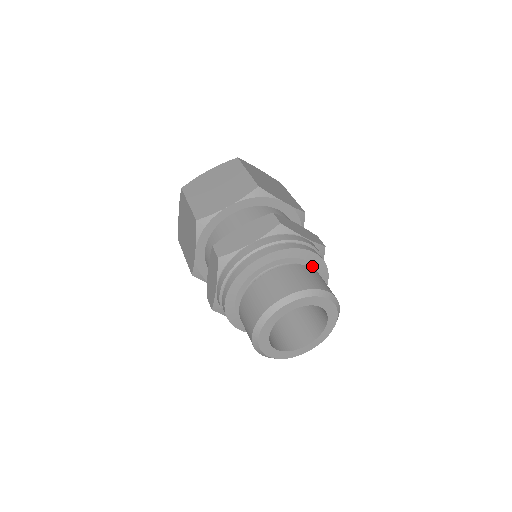
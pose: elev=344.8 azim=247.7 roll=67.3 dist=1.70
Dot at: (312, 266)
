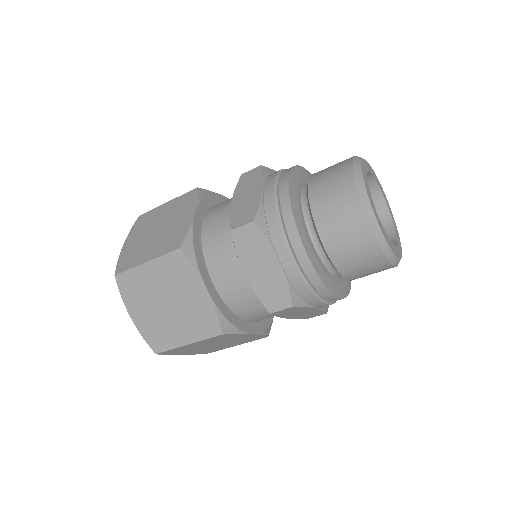
Dot at: occluded
